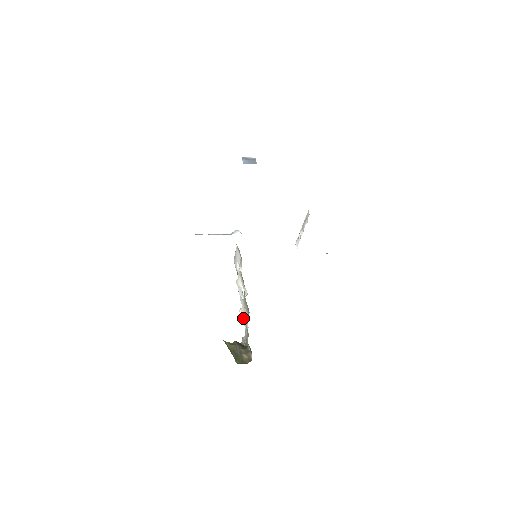
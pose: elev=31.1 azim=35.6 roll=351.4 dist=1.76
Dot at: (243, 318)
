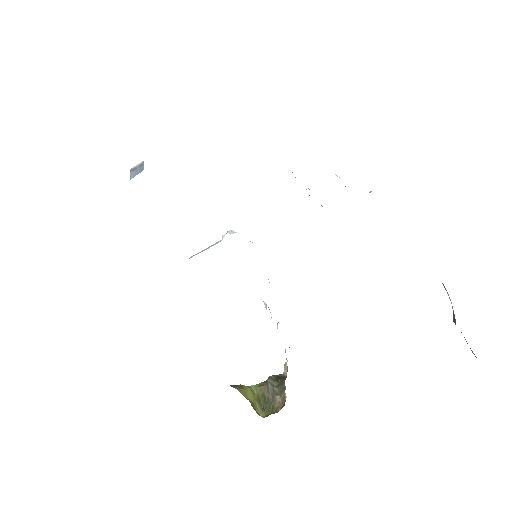
Dot at: occluded
